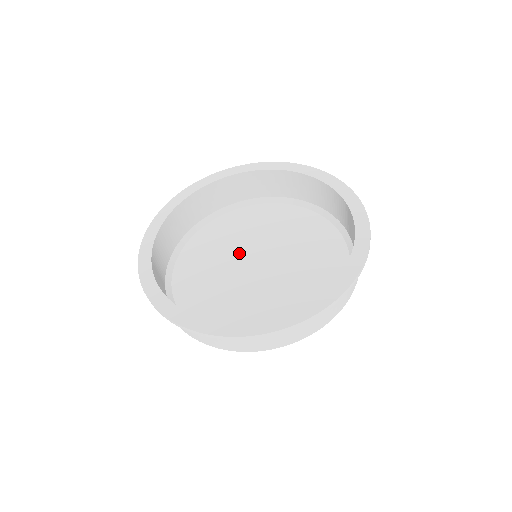
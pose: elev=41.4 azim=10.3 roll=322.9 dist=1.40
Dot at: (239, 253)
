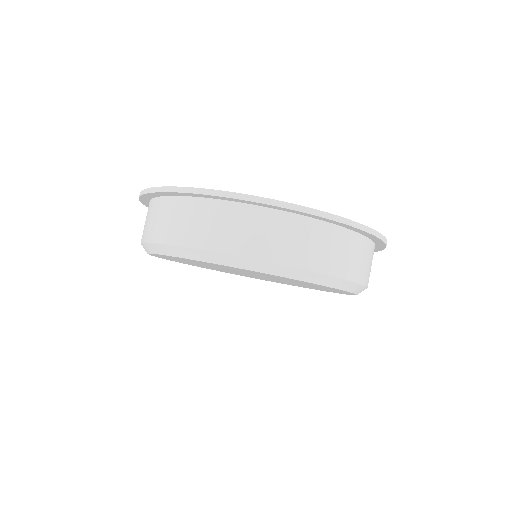
Dot at: occluded
